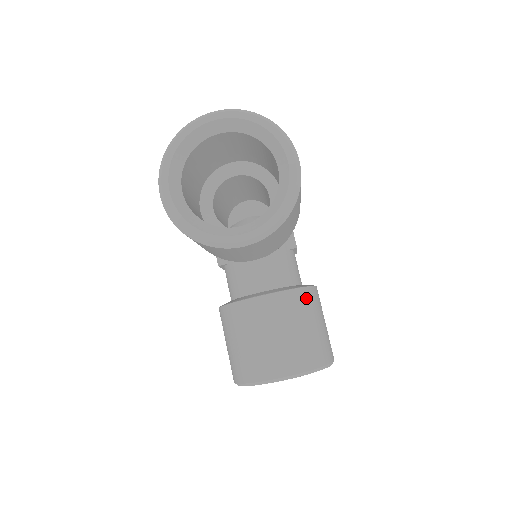
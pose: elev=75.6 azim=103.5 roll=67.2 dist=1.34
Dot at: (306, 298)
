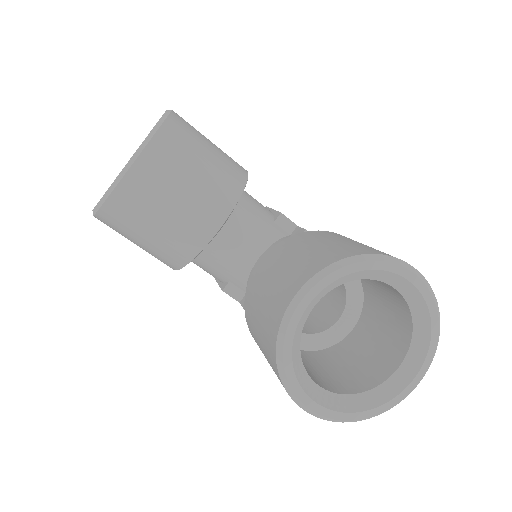
Dot at: (315, 234)
